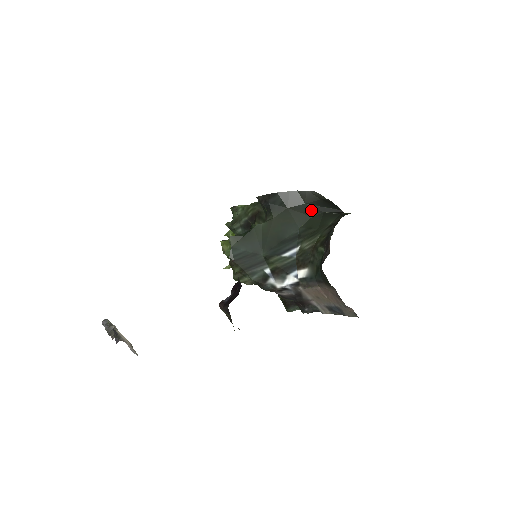
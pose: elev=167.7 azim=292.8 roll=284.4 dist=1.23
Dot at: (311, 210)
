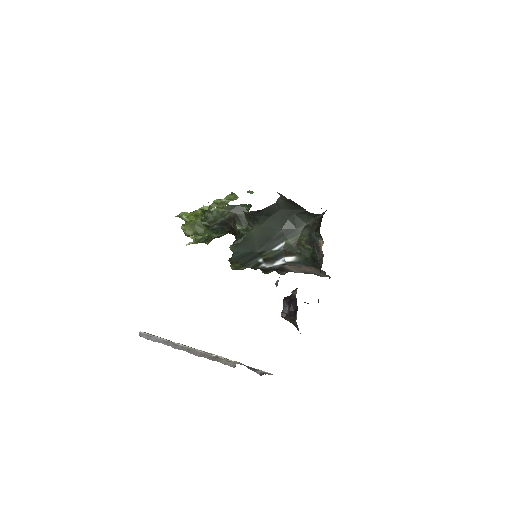
Dot at: (286, 214)
